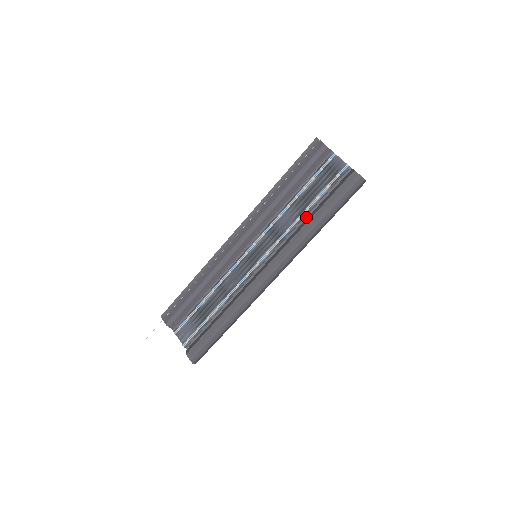
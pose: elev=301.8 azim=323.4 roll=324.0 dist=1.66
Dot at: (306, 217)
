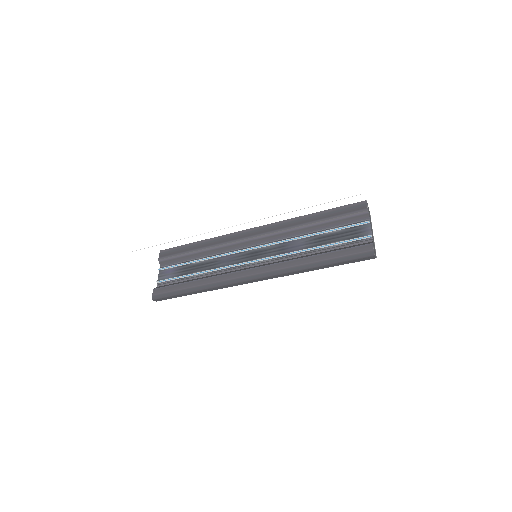
Dot at: (312, 253)
